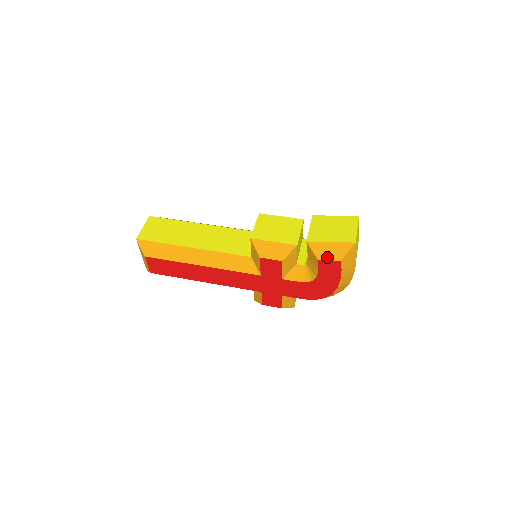
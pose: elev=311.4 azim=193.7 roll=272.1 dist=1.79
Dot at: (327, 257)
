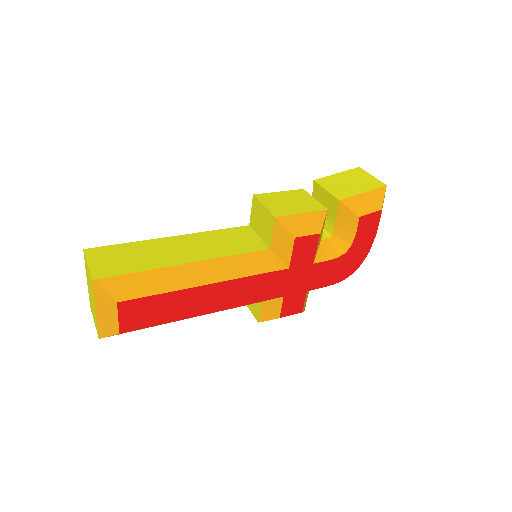
Dot at: (367, 210)
